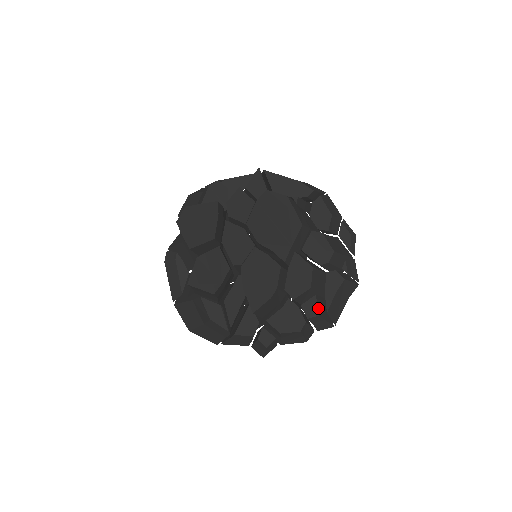
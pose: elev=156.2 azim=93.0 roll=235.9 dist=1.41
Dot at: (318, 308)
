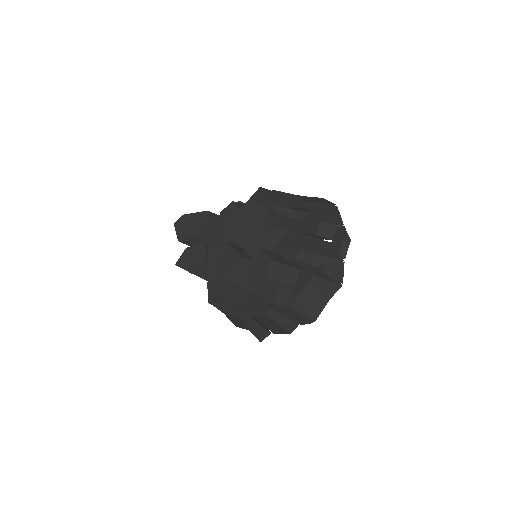
Dot at: (277, 296)
